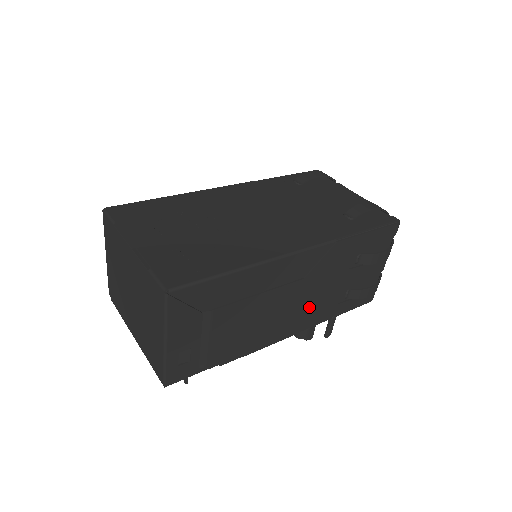
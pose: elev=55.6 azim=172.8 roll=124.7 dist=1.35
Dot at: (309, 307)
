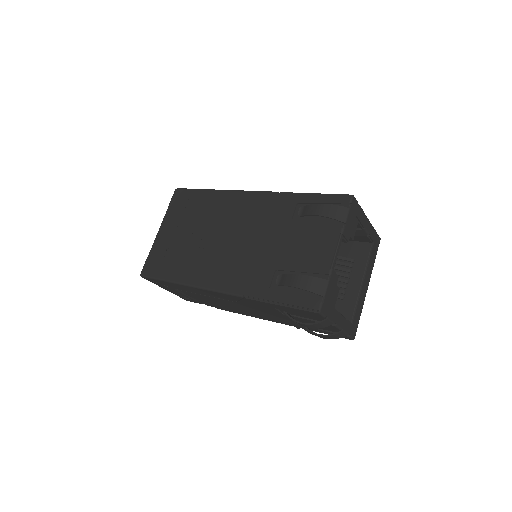
Dot at: (265, 315)
